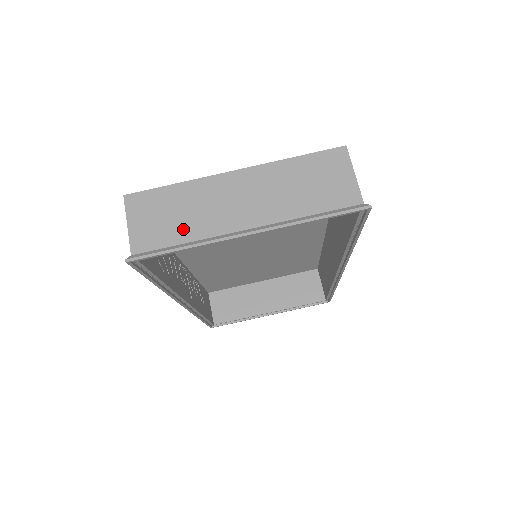
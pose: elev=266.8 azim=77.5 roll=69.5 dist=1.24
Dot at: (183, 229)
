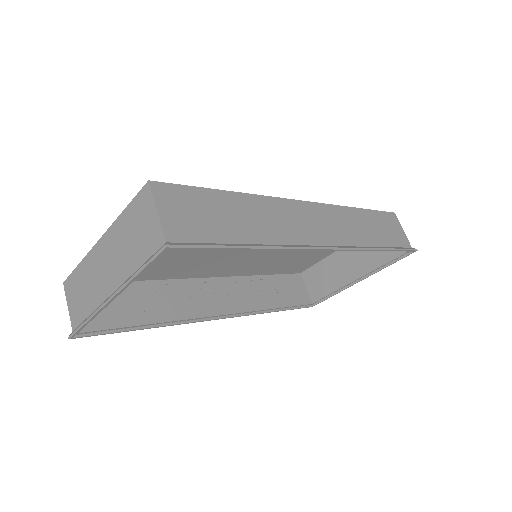
Dot at: (87, 303)
